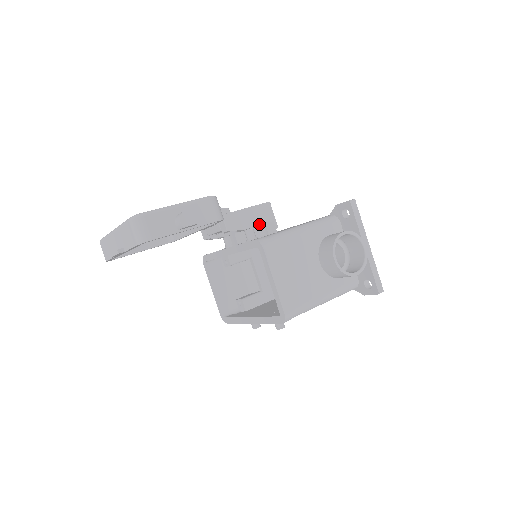
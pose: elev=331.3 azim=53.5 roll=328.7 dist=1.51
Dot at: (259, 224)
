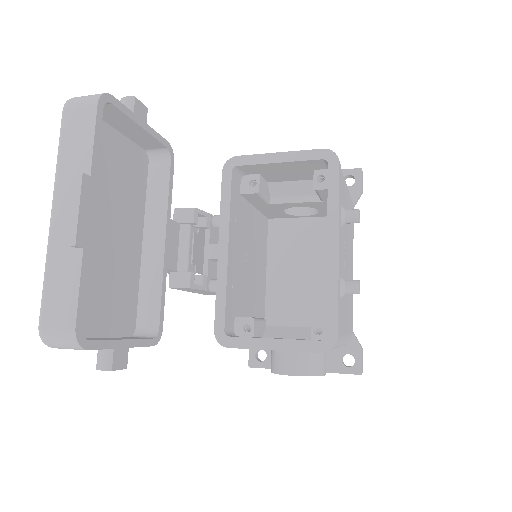
Dot at: occluded
